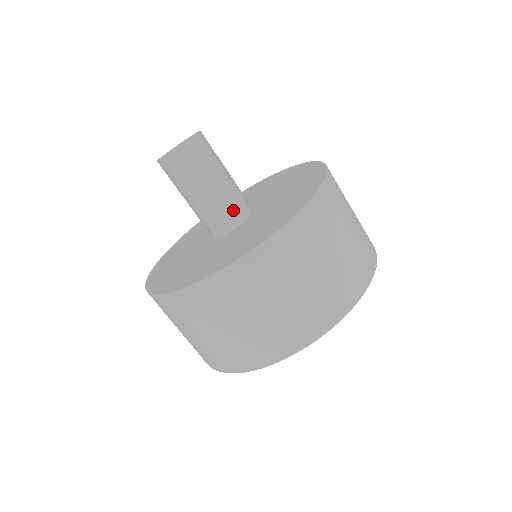
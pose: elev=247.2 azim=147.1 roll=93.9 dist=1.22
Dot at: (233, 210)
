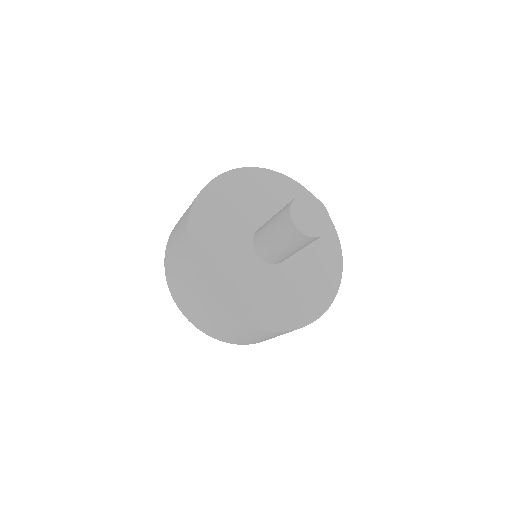
Dot at: (275, 259)
